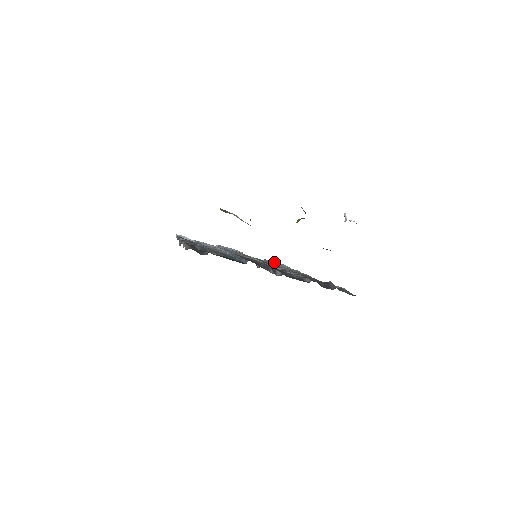
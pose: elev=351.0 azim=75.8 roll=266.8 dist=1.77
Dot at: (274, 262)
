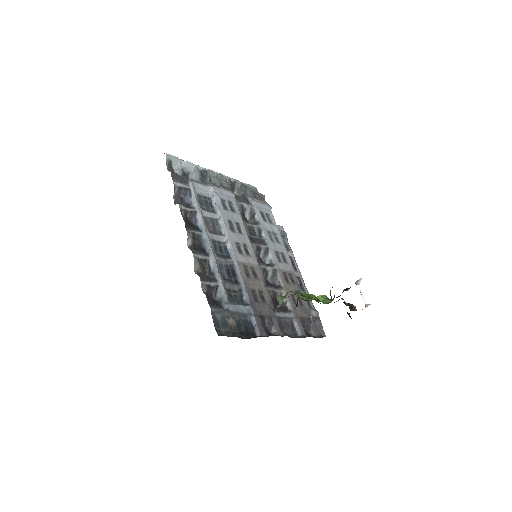
Dot at: (260, 205)
